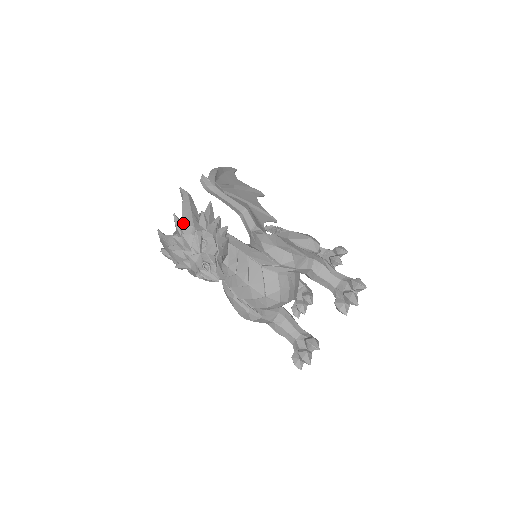
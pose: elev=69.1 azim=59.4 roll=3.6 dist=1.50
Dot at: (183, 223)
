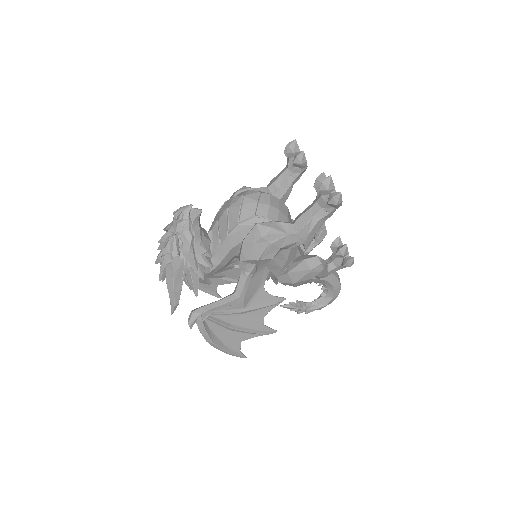
Dot at: (160, 251)
